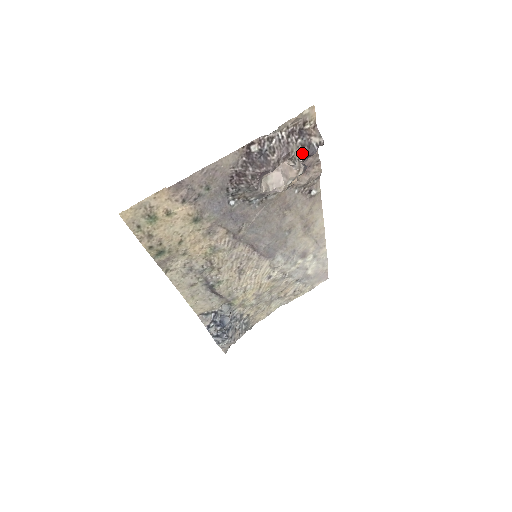
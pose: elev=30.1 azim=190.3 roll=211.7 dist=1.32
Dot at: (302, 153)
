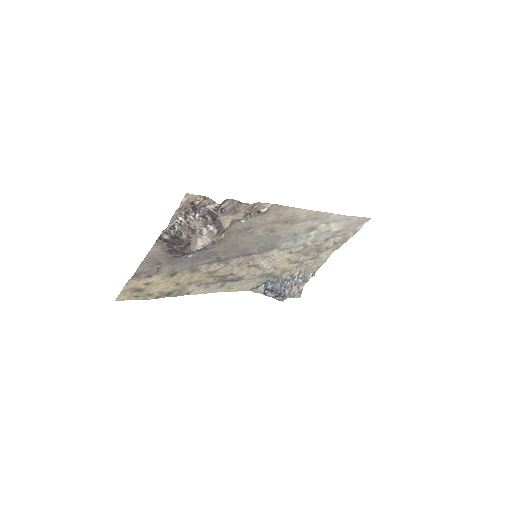
Dot at: (206, 221)
